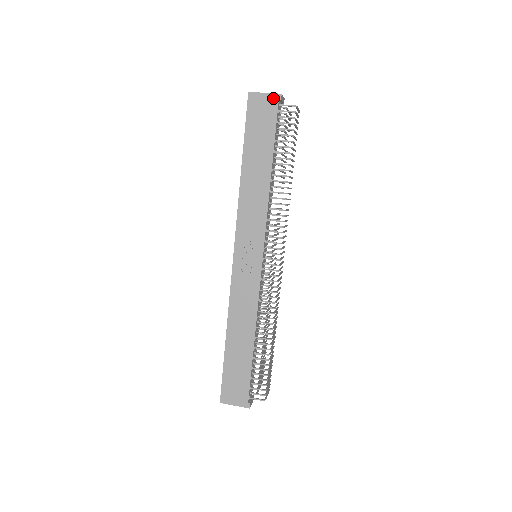
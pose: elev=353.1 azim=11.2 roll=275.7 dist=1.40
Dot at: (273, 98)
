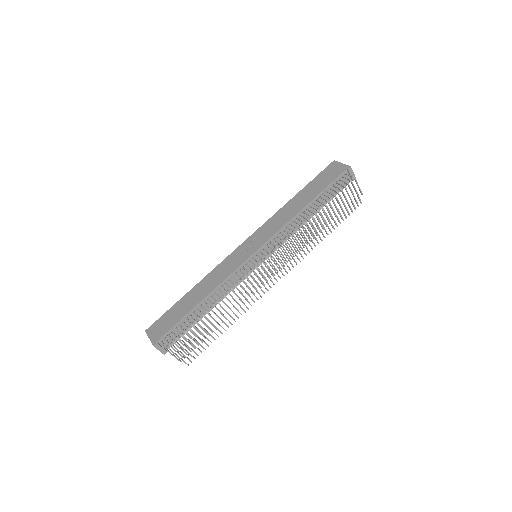
Dot at: (344, 167)
